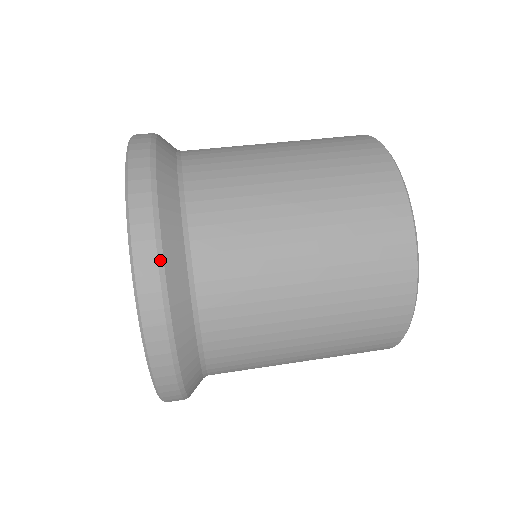
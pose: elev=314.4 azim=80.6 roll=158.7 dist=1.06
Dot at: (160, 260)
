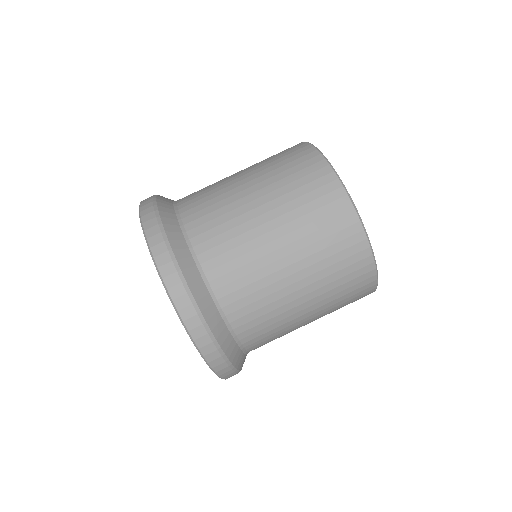
Dot at: (170, 252)
